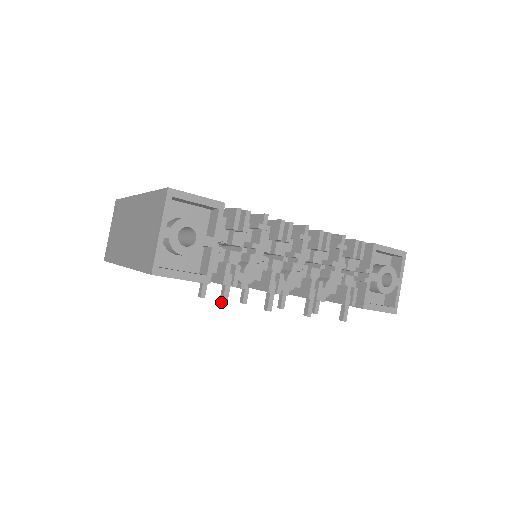
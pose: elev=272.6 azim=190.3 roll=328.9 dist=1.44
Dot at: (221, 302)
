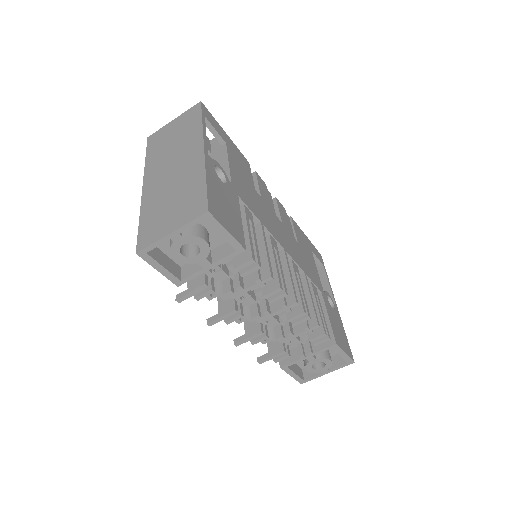
Dot at: (177, 298)
